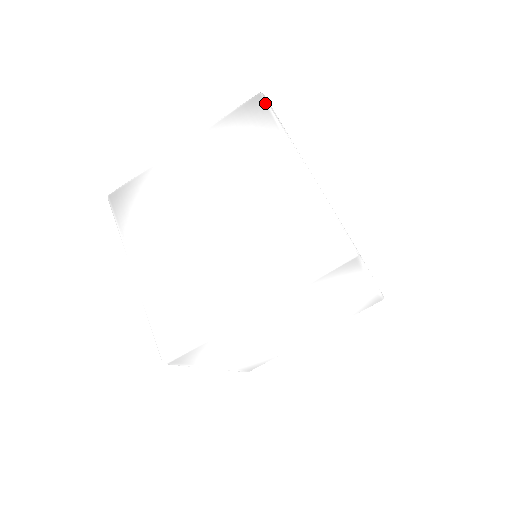
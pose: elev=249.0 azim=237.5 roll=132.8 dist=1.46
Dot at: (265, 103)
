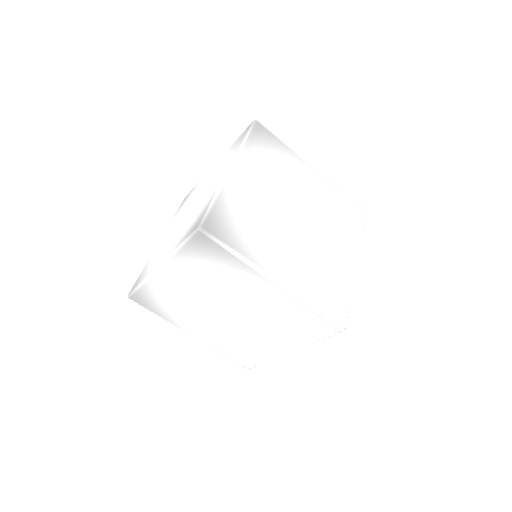
Dot at: (211, 239)
